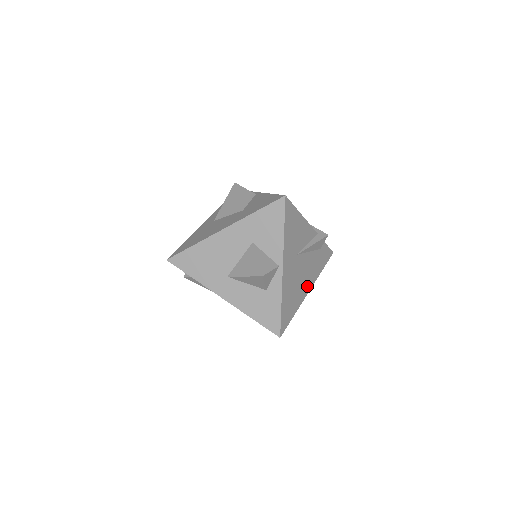
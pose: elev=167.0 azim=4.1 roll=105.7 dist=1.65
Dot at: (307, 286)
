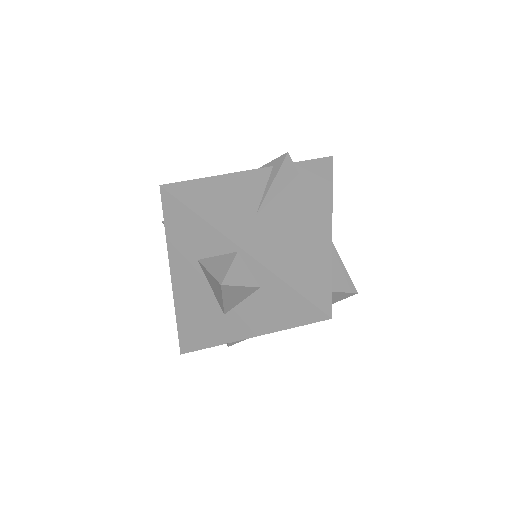
Dot at: (321, 226)
